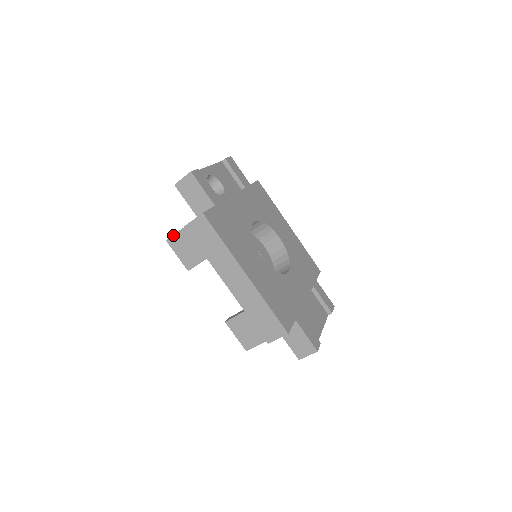
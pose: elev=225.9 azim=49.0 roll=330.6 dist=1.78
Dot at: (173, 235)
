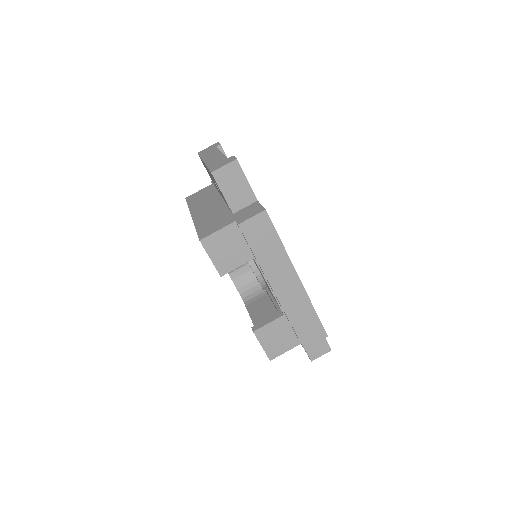
Dot at: (211, 234)
